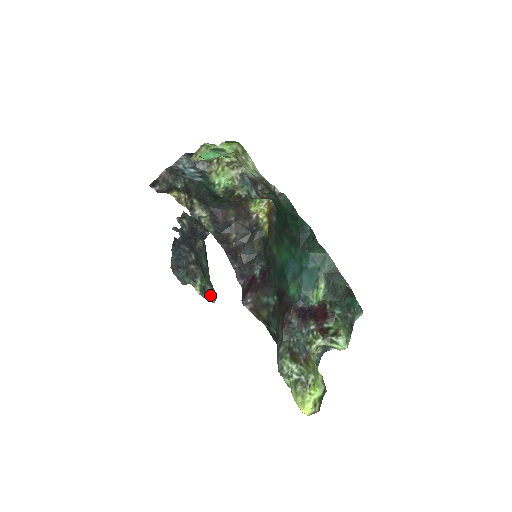
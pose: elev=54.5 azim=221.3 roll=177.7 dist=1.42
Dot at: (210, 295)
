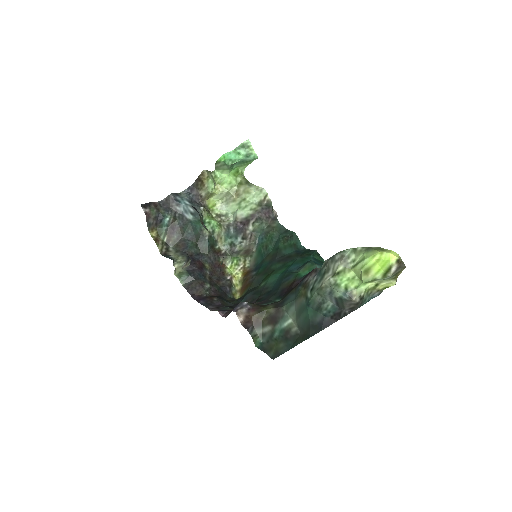
Dot at: occluded
